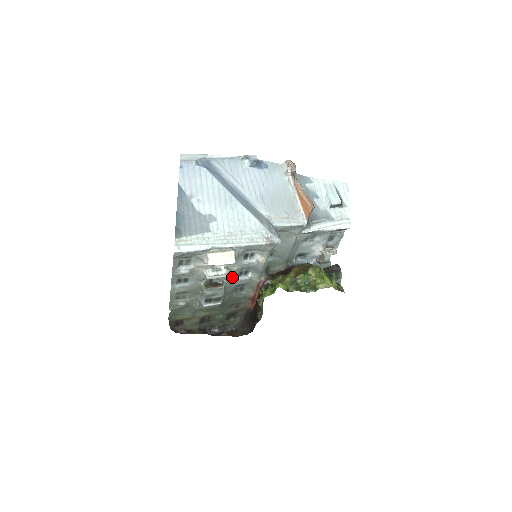
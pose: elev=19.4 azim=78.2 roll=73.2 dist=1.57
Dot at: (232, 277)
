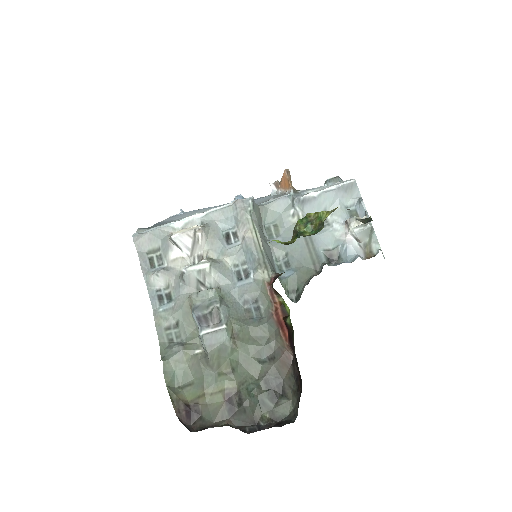
Dot at: (225, 278)
